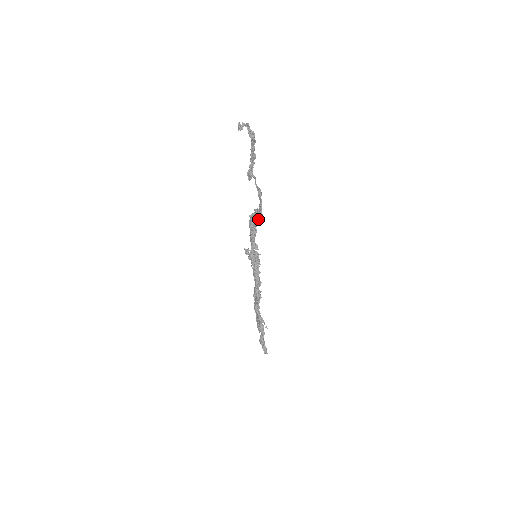
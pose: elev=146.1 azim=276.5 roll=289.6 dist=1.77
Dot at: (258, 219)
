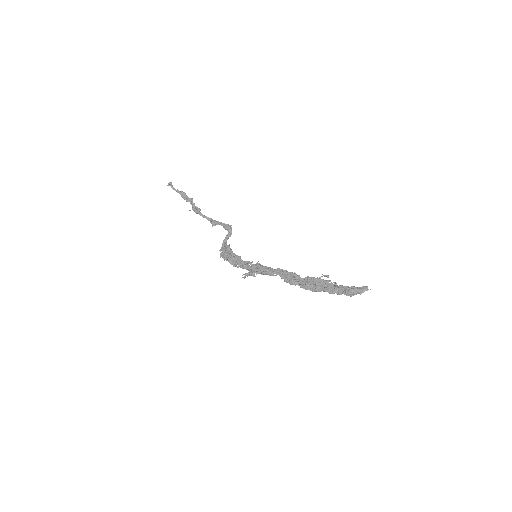
Dot at: (229, 247)
